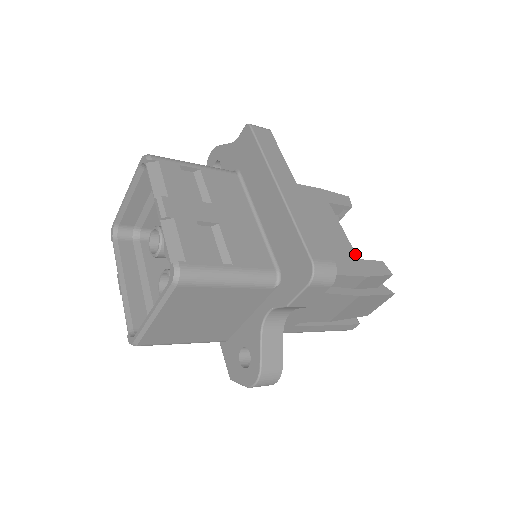
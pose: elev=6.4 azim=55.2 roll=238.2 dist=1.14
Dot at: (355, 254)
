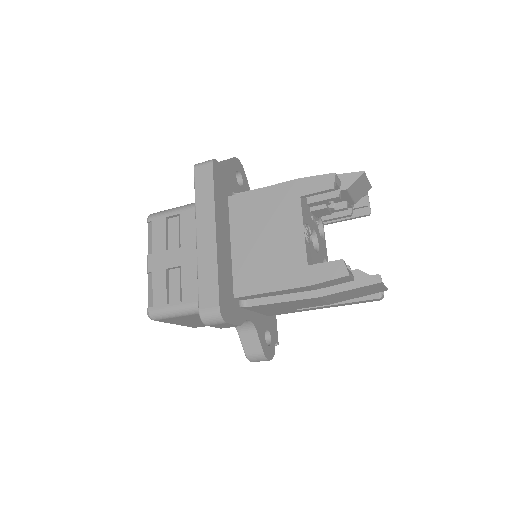
Dot at: (306, 260)
